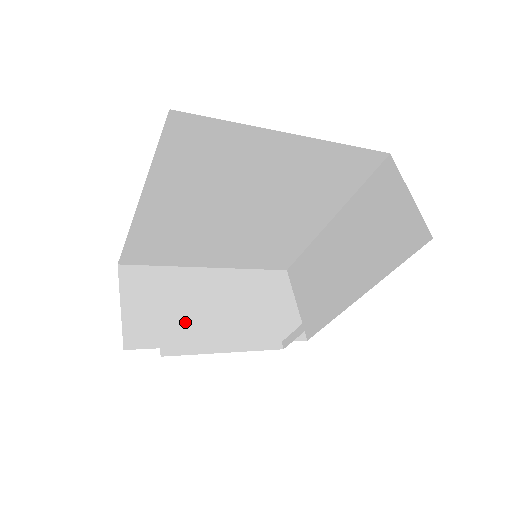
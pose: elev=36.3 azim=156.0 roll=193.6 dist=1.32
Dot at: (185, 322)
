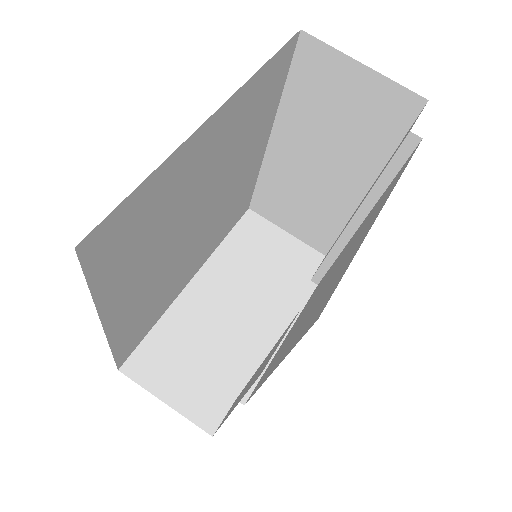
Dot at: (228, 353)
